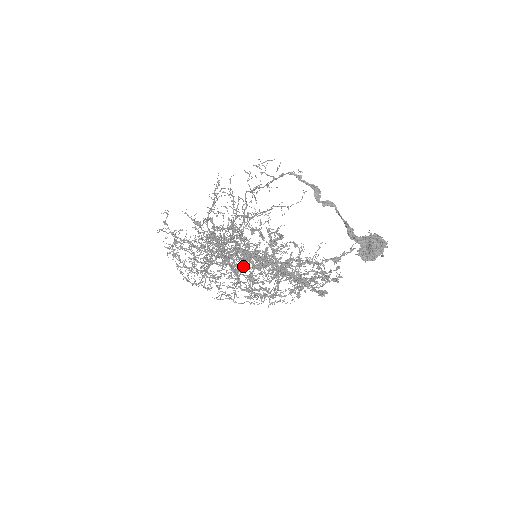
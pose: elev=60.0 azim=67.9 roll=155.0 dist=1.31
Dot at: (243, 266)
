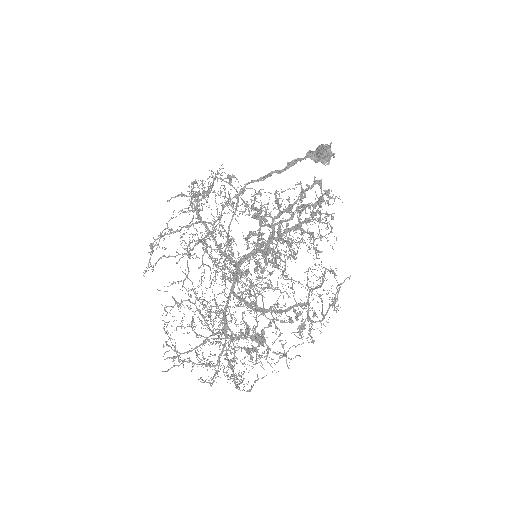
Dot at: occluded
